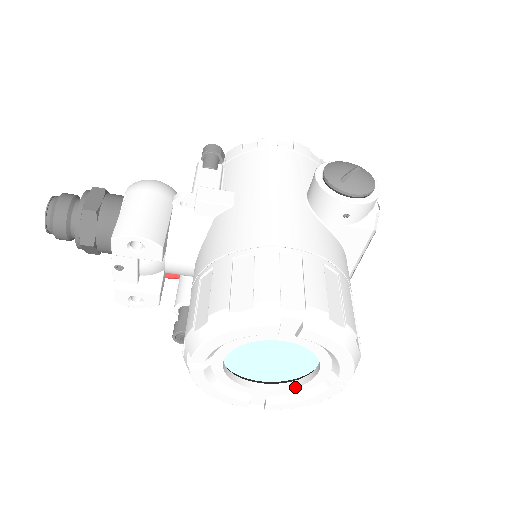
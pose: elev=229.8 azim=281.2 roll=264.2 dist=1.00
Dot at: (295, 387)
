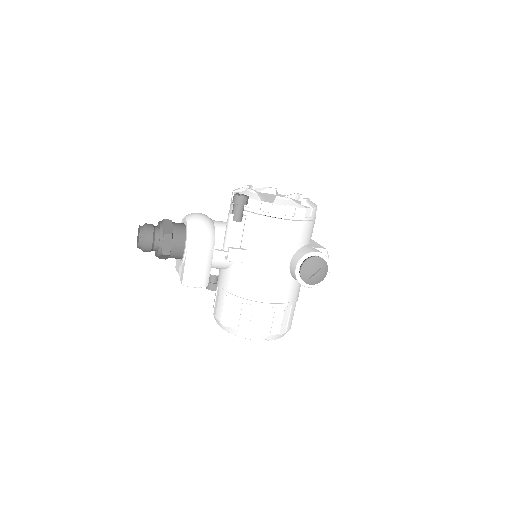
Dot at: occluded
